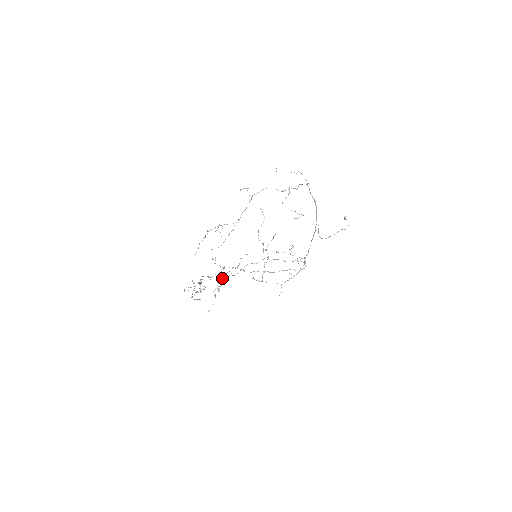
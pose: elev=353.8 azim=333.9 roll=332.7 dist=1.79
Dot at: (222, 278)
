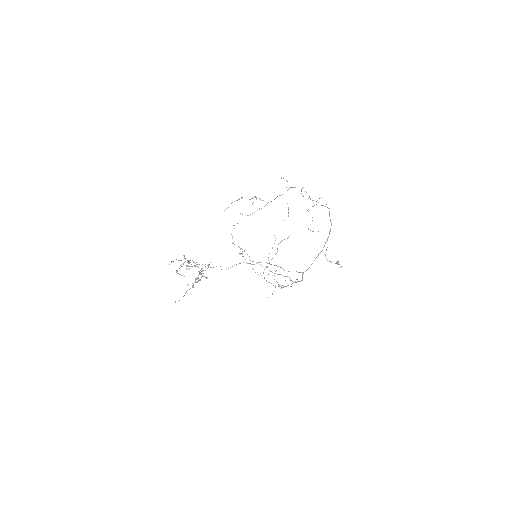
Dot at: (202, 275)
